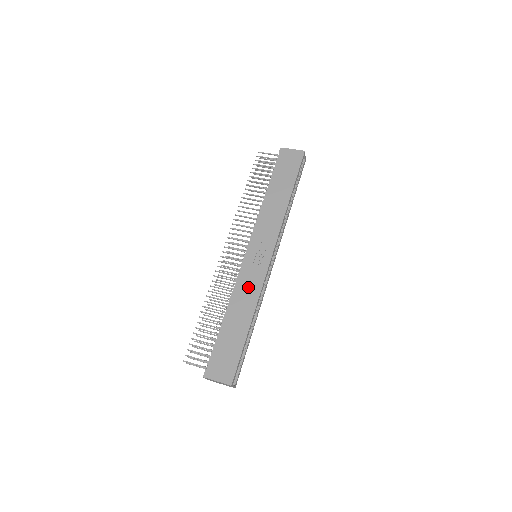
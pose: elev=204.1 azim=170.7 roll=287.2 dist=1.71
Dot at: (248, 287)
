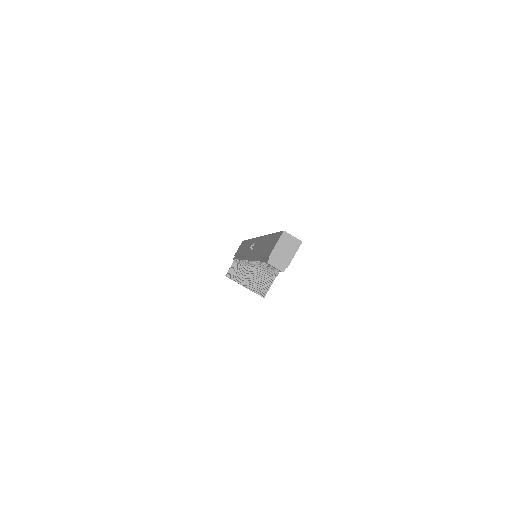
Dot at: (256, 247)
